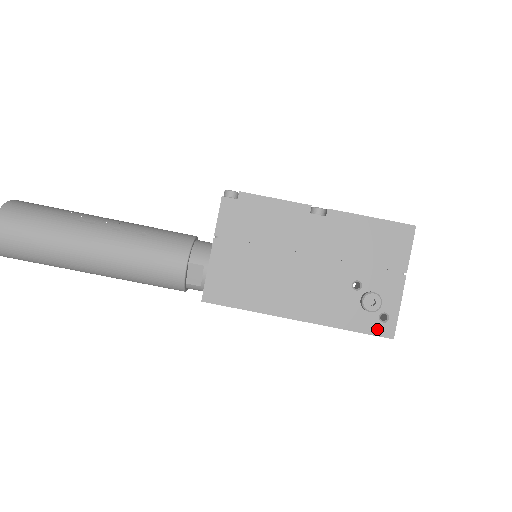
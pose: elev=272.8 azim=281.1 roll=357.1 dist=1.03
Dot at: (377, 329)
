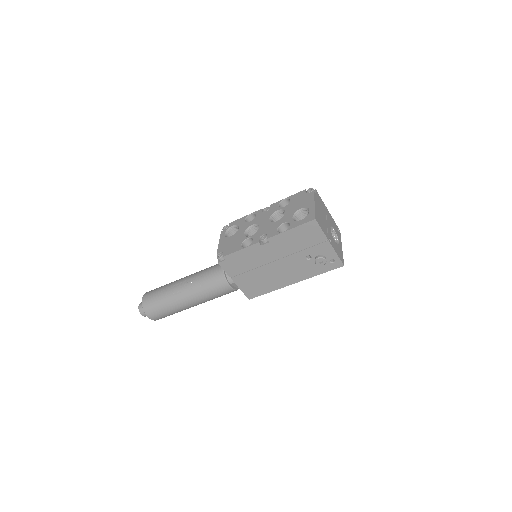
Dot at: (333, 267)
